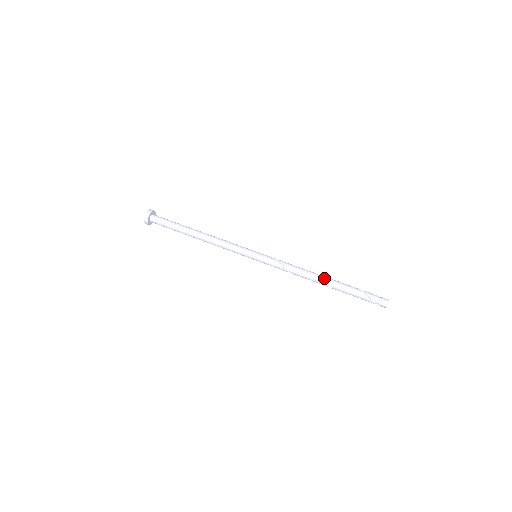
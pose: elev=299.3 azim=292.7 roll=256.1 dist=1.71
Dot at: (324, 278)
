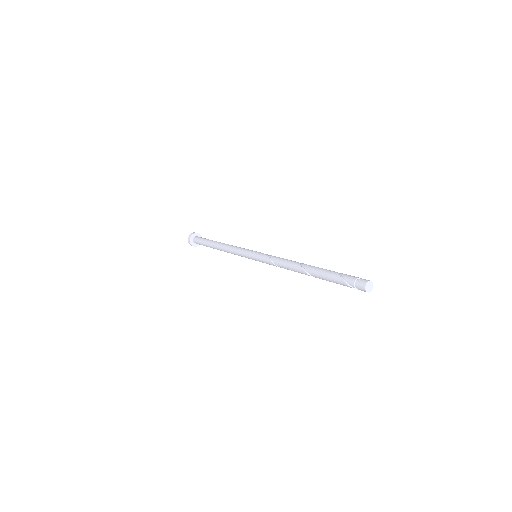
Dot at: (304, 266)
